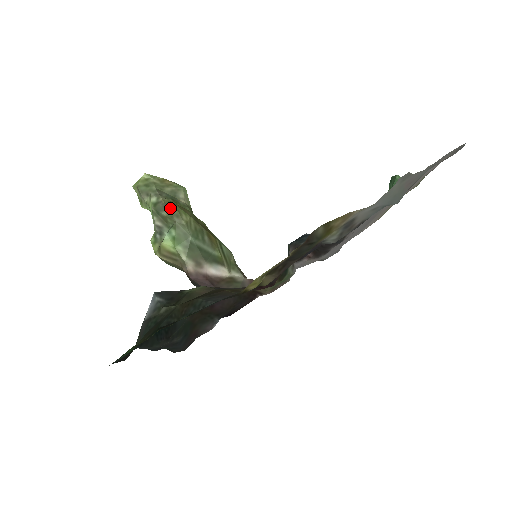
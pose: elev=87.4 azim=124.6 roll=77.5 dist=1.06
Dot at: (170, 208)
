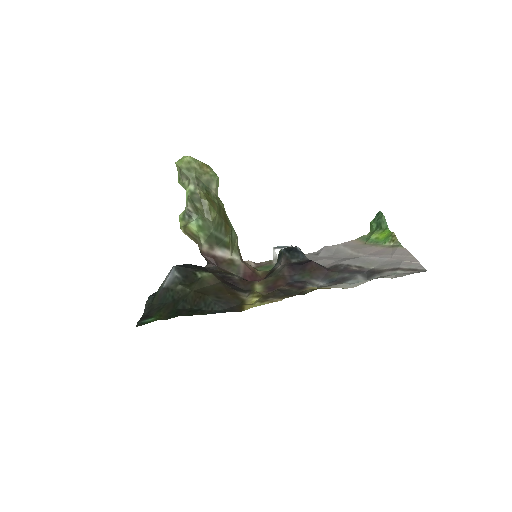
Dot at: (204, 204)
